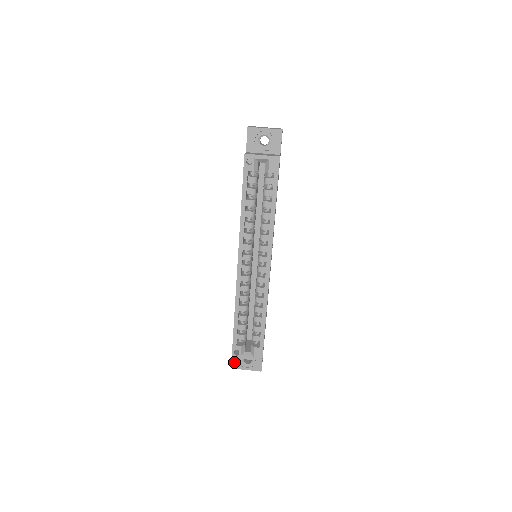
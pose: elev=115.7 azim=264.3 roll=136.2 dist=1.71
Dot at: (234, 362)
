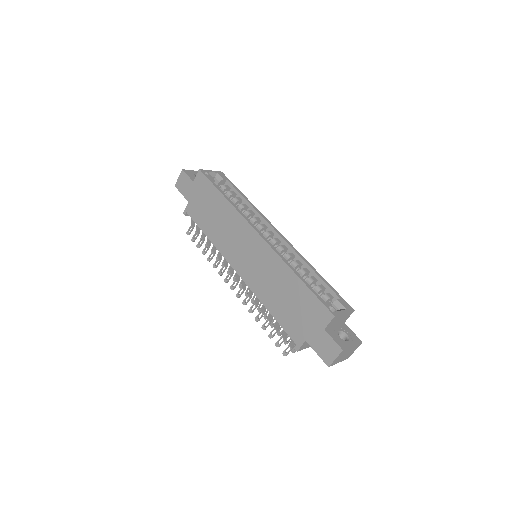
Dot at: (337, 342)
